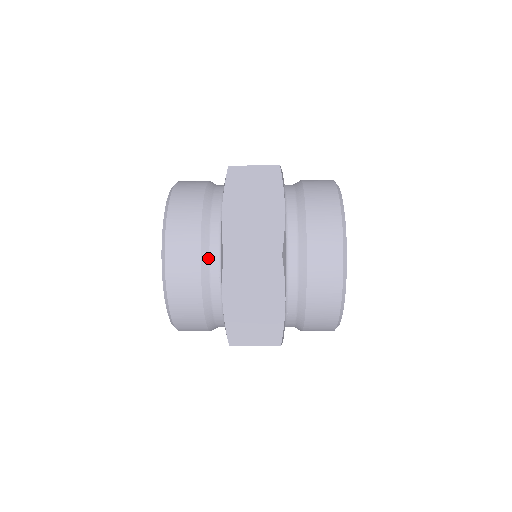
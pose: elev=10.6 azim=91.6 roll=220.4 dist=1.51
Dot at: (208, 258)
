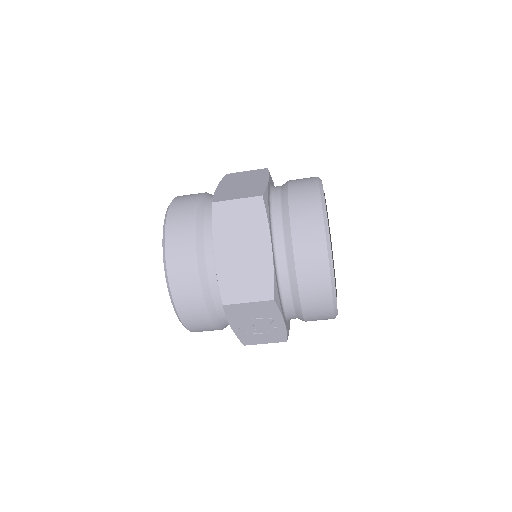
Dot at: (203, 221)
